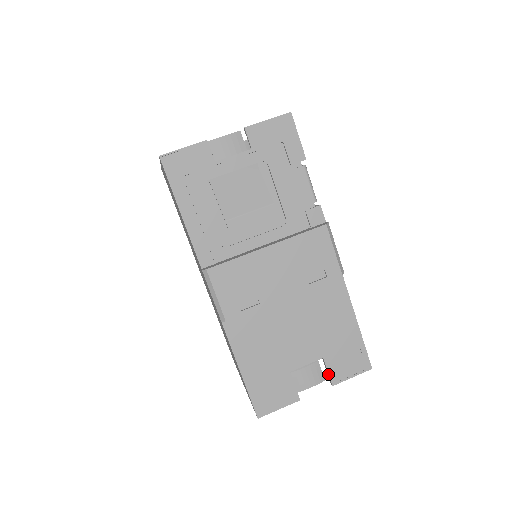
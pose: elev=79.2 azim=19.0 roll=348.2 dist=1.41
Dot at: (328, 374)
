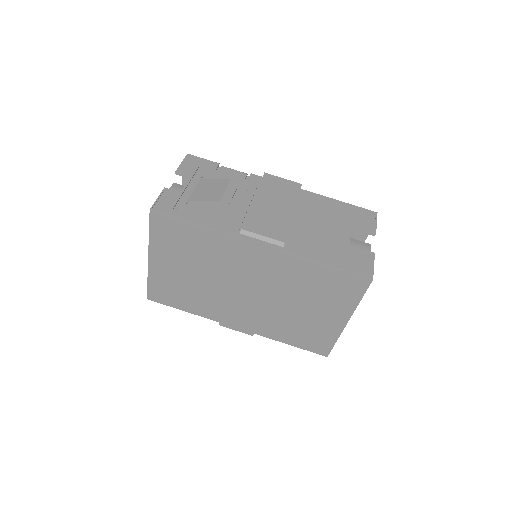
Dot at: (365, 231)
